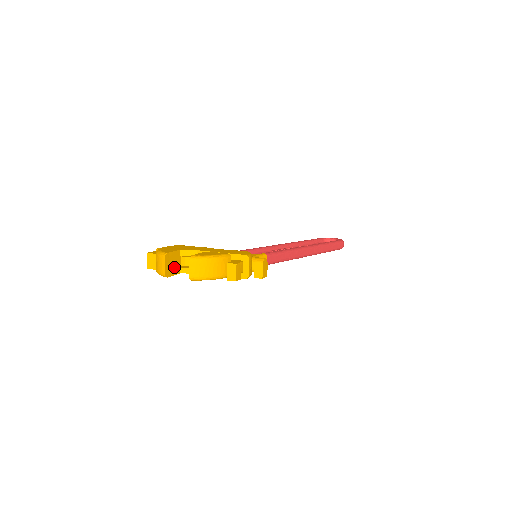
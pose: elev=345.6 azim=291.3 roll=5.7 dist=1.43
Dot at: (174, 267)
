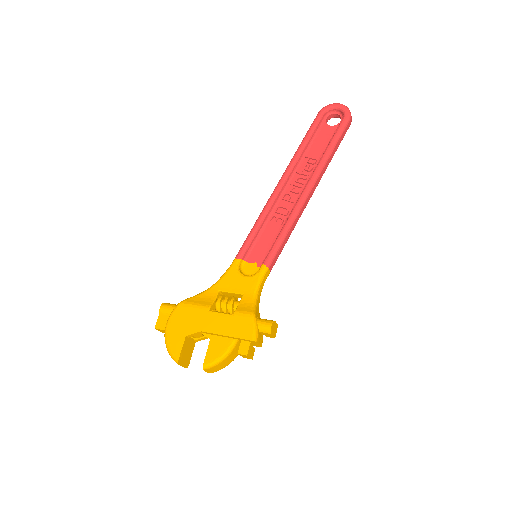
Dot at: (189, 350)
